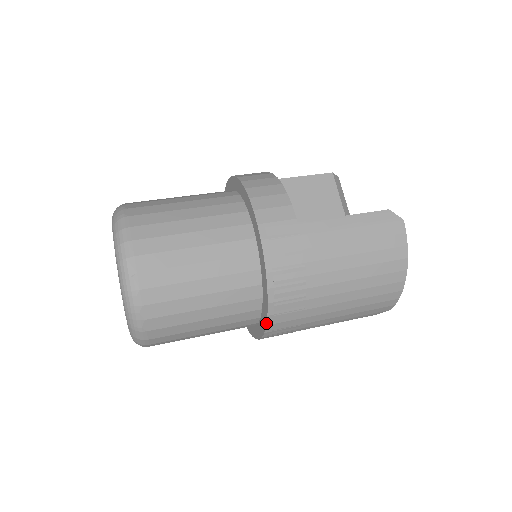
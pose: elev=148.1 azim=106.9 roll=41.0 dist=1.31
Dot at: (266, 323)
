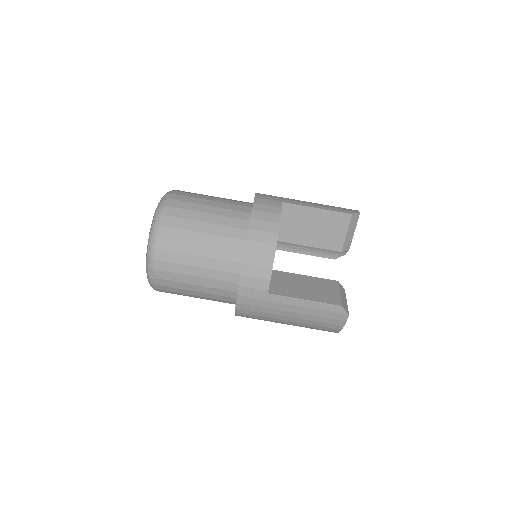
Dot at: occluded
